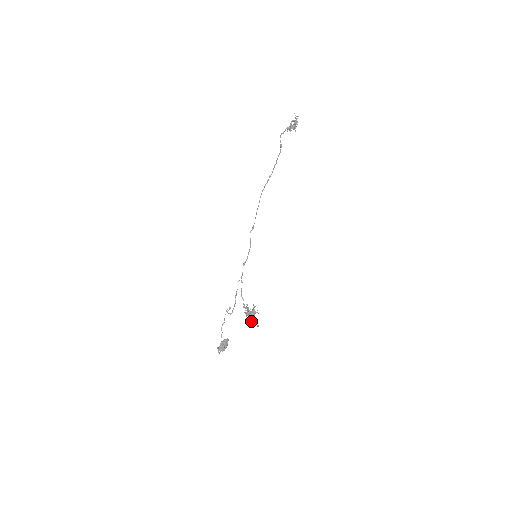
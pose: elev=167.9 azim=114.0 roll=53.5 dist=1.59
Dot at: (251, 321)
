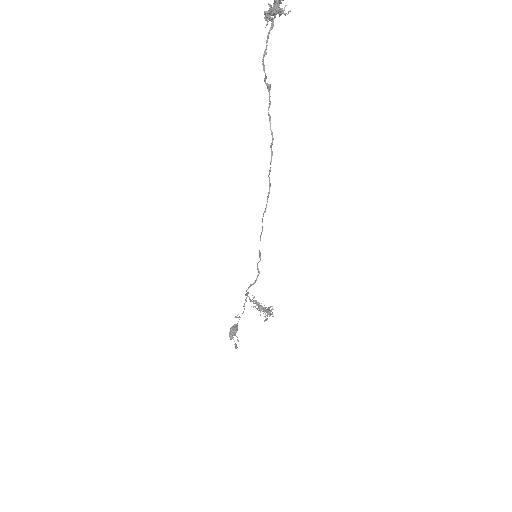
Dot at: (265, 314)
